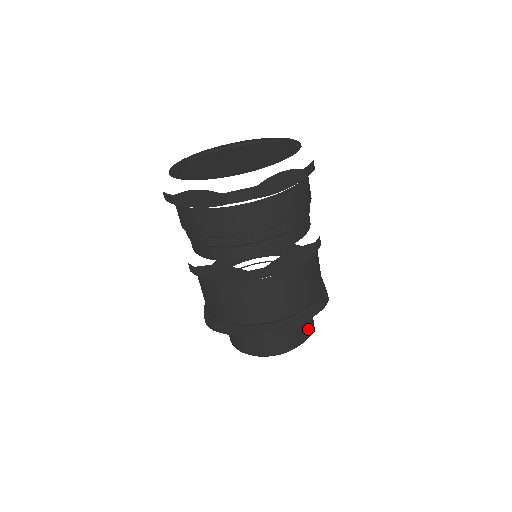
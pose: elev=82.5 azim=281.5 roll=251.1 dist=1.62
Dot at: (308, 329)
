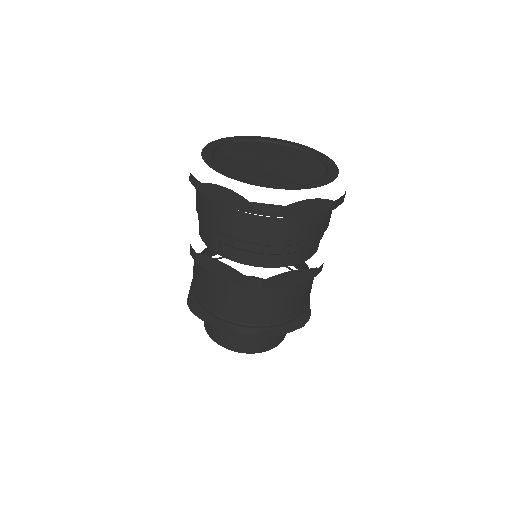
Dot at: (280, 338)
